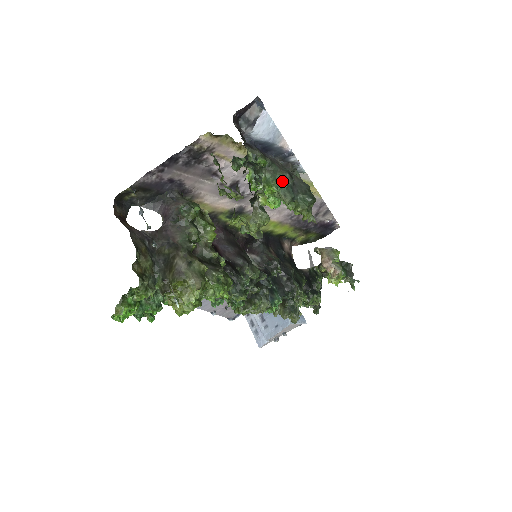
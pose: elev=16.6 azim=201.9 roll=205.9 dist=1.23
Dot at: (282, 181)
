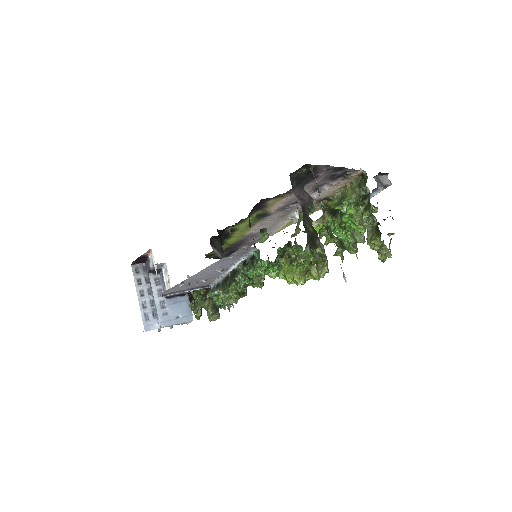
Dot at: occluded
